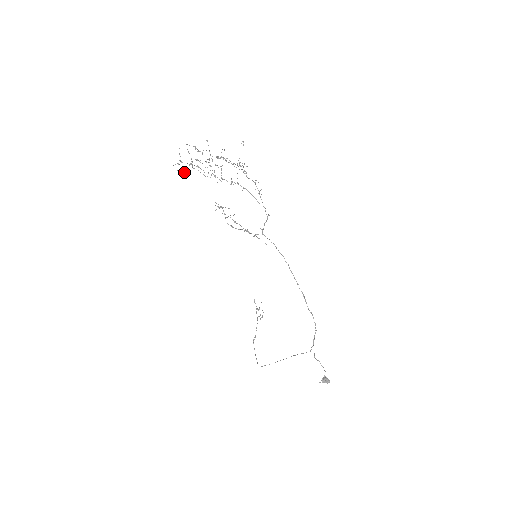
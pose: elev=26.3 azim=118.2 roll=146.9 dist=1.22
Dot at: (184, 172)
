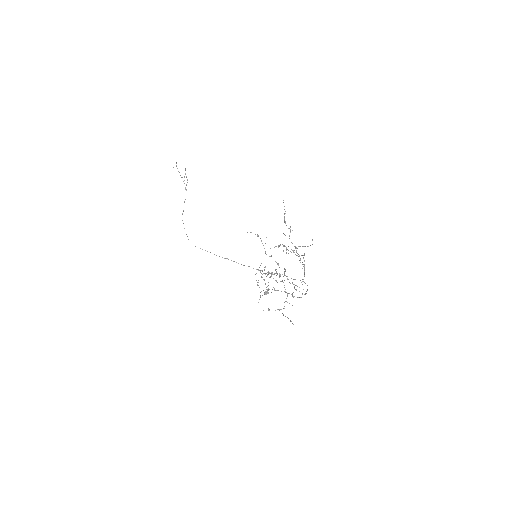
Dot at: occluded
